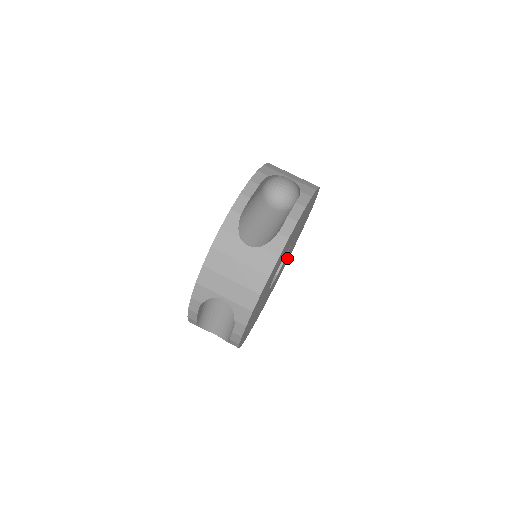
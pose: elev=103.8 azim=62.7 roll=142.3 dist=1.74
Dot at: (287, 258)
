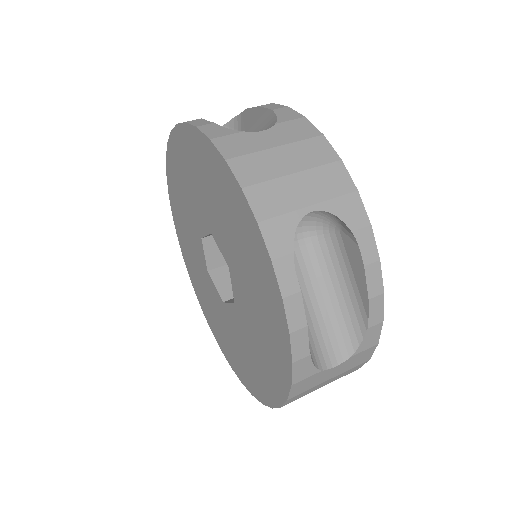
Dot at: occluded
